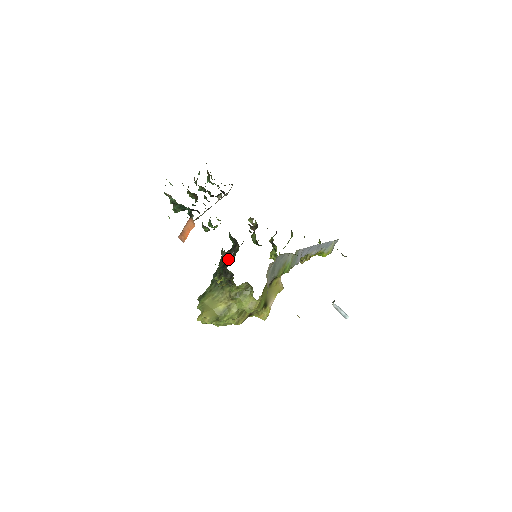
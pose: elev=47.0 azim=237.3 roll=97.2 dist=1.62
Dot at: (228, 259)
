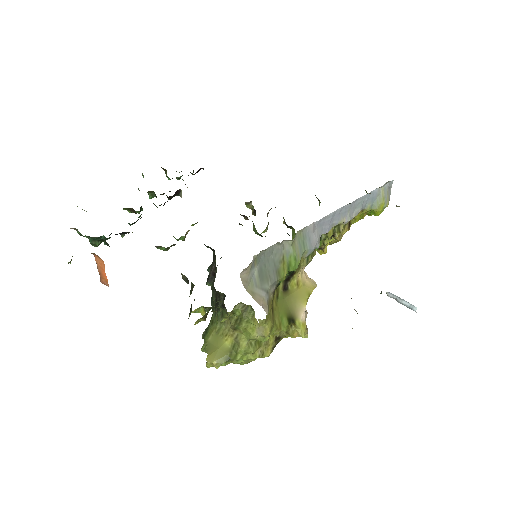
Dot at: occluded
